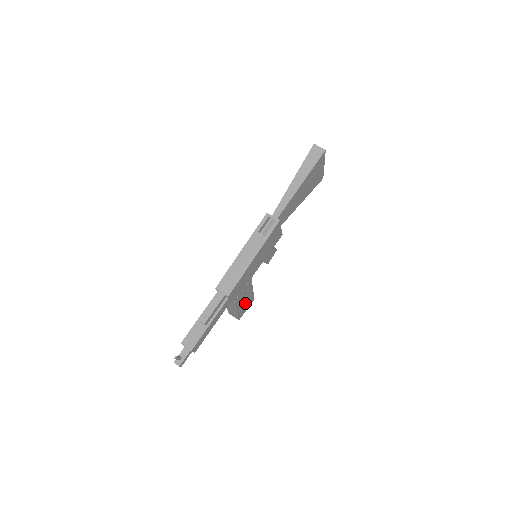
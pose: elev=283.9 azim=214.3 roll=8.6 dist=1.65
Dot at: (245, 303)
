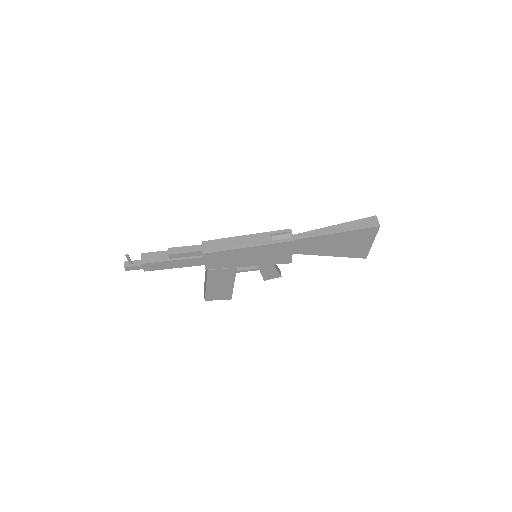
Dot at: (219, 289)
